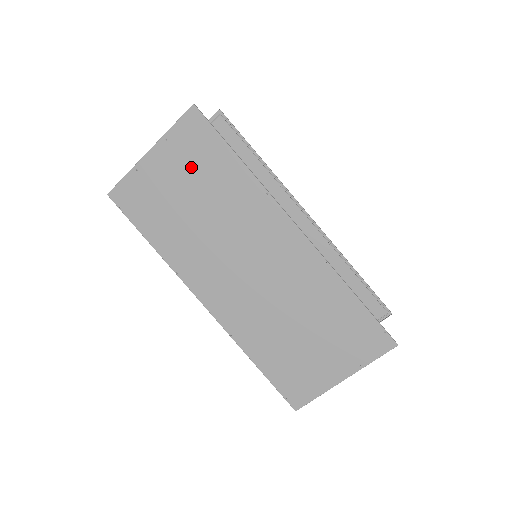
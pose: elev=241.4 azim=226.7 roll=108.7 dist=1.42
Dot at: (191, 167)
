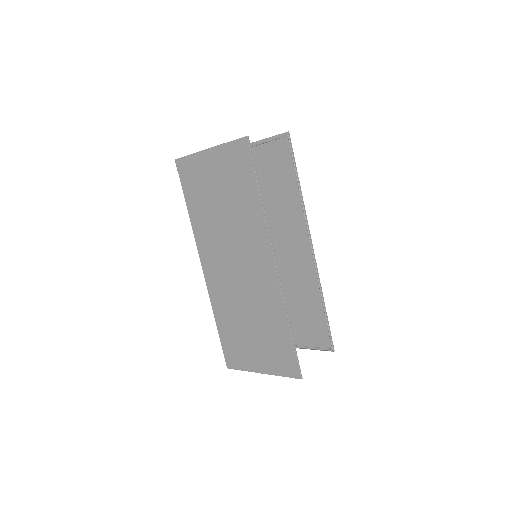
Dot at: (229, 178)
